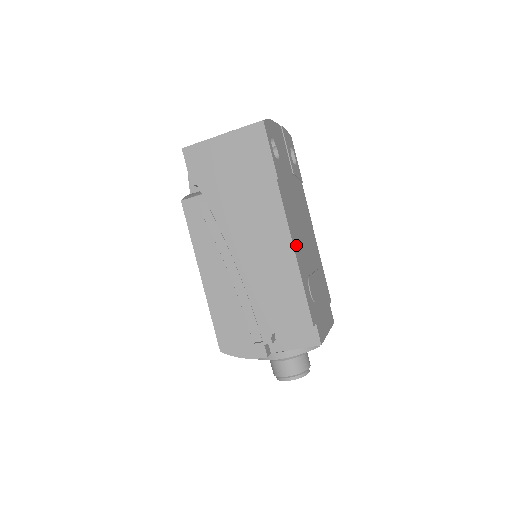
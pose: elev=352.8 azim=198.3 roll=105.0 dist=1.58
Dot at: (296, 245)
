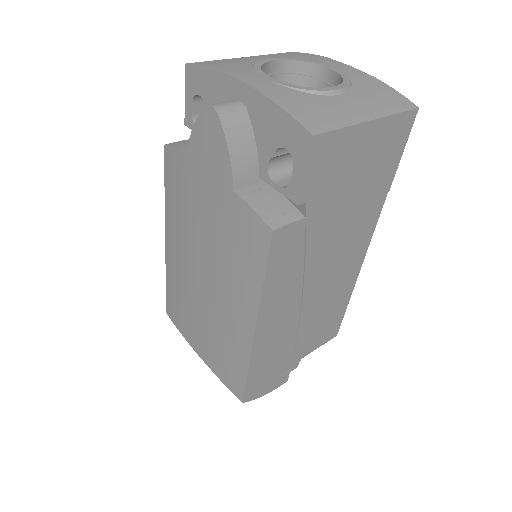
Dot at: occluded
